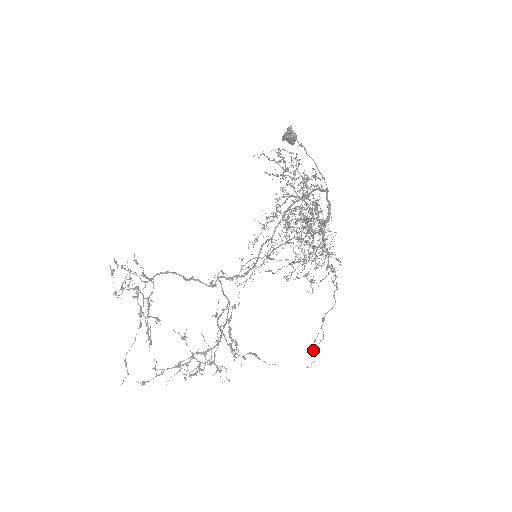
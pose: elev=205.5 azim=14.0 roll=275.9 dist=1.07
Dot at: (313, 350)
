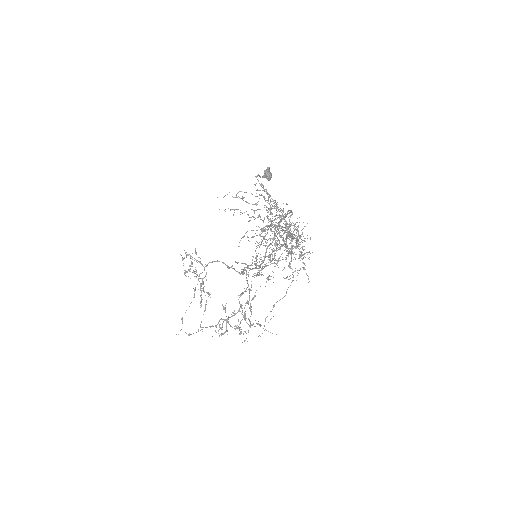
Dot at: (264, 325)
